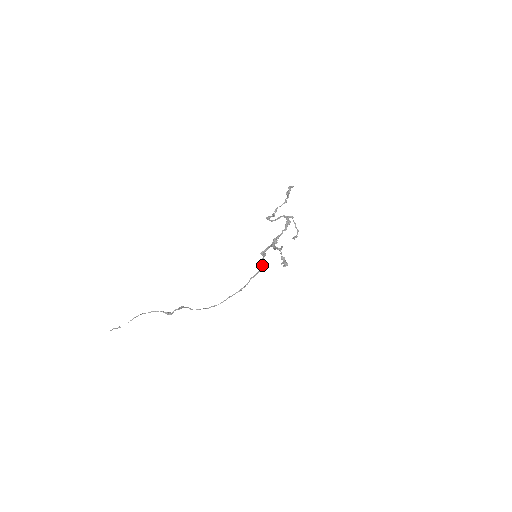
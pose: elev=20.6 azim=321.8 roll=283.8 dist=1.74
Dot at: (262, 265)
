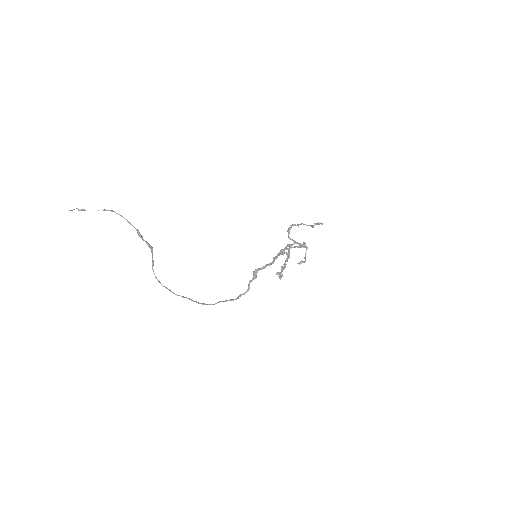
Dot at: occluded
